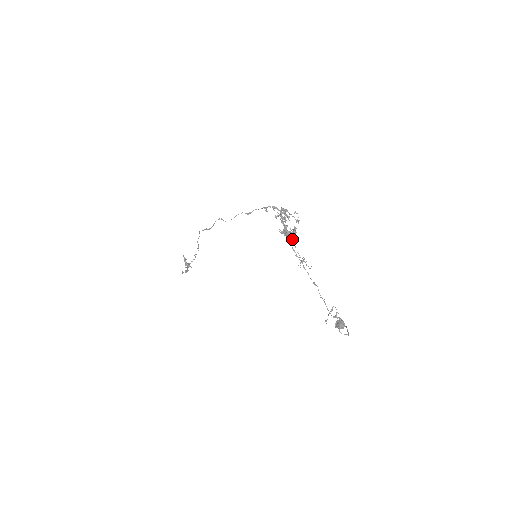
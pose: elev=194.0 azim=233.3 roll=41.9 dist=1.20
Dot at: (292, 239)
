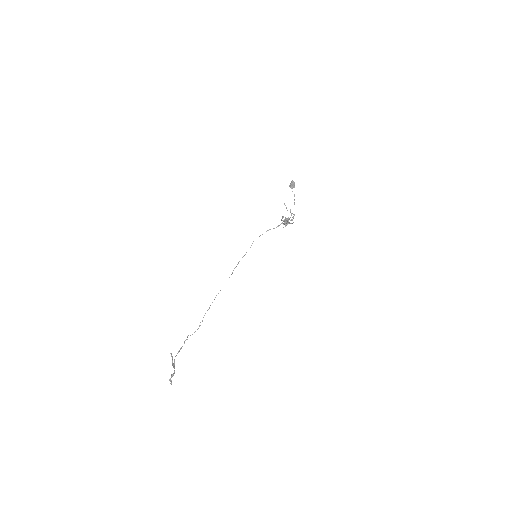
Dot at: occluded
